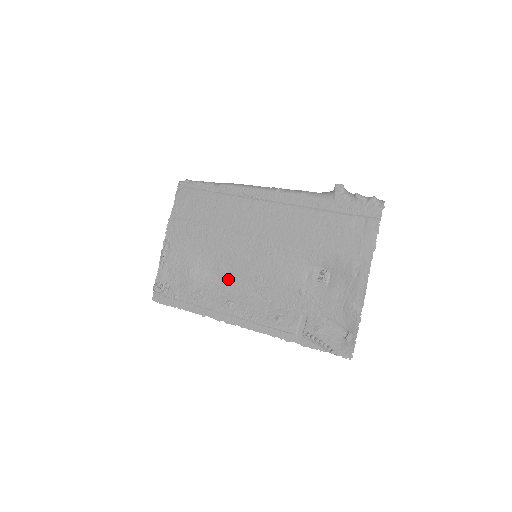
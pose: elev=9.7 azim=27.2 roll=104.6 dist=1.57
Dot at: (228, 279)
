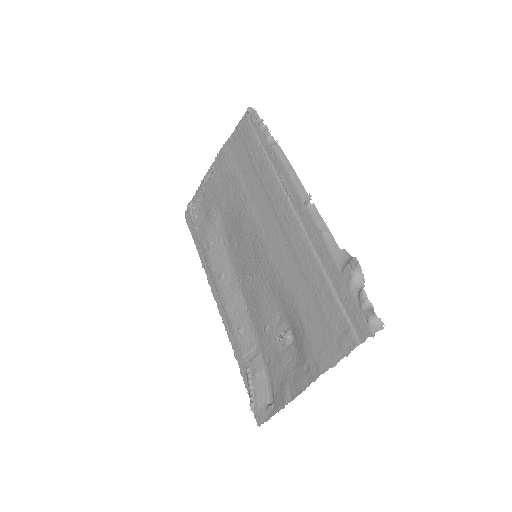
Dot at: (232, 252)
